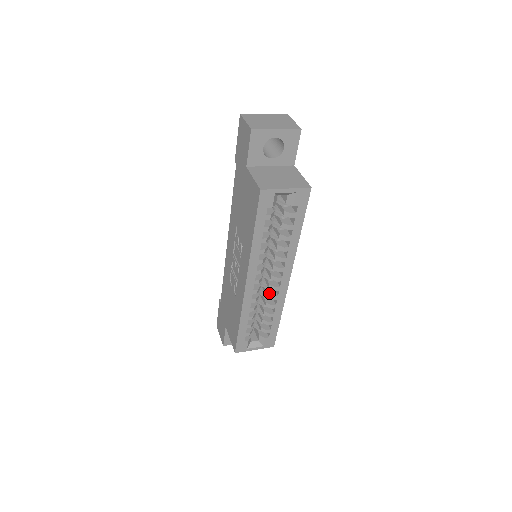
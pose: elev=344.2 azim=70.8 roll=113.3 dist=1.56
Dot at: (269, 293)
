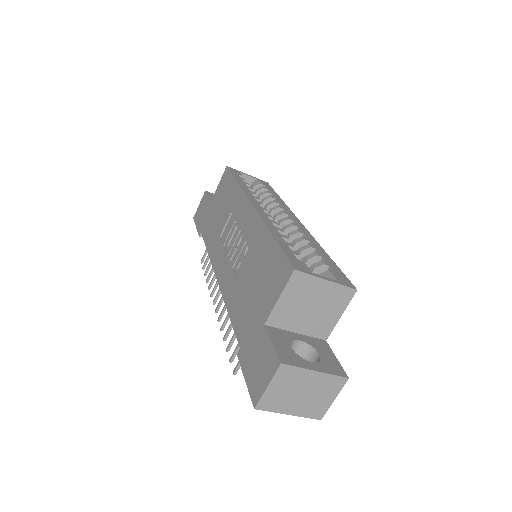
Dot at: (289, 234)
